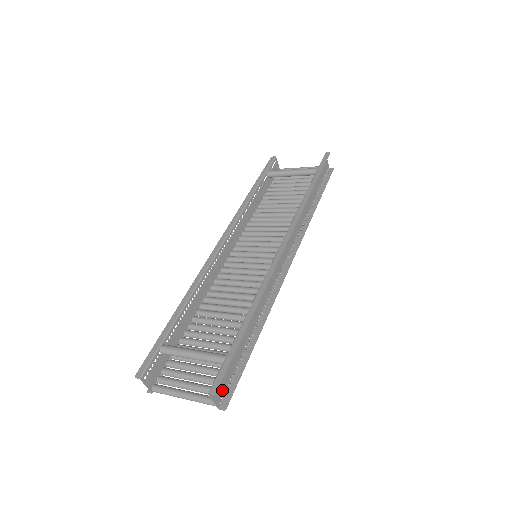
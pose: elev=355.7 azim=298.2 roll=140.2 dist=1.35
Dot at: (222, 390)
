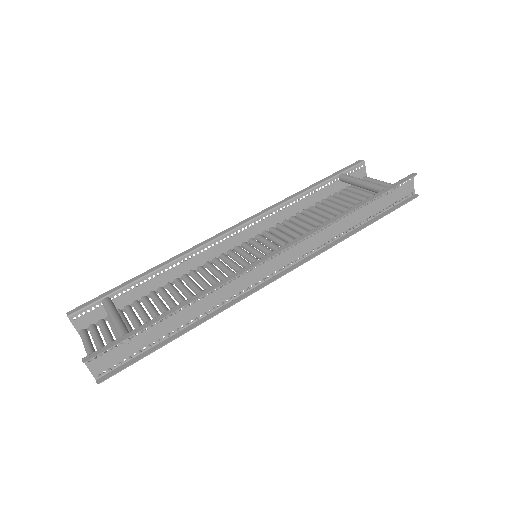
Dot at: (107, 364)
